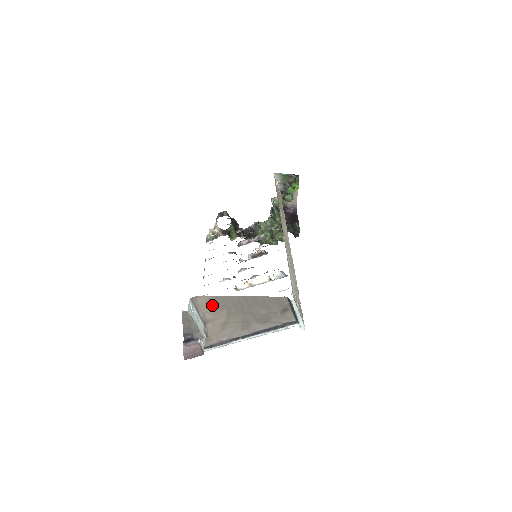
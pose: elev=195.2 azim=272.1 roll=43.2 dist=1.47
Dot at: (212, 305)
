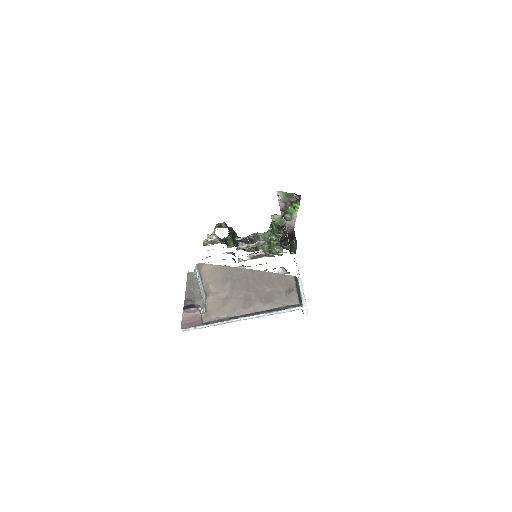
Dot at: (217, 276)
